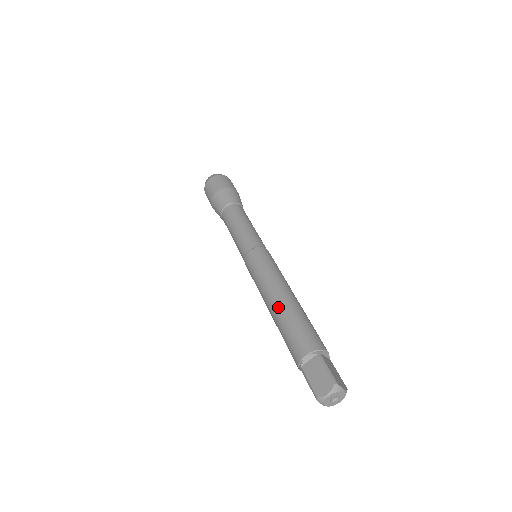
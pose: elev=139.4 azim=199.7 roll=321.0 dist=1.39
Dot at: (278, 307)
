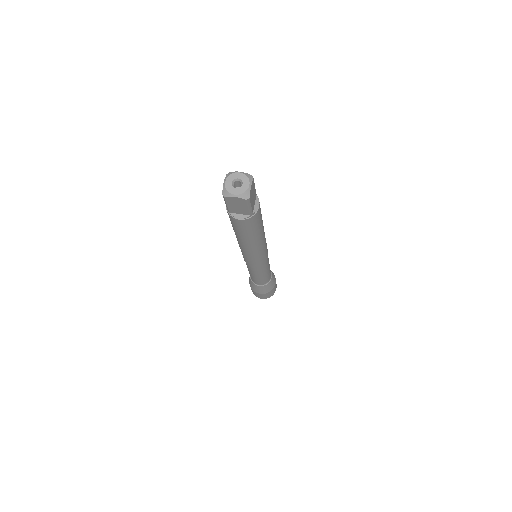
Dot at: occluded
